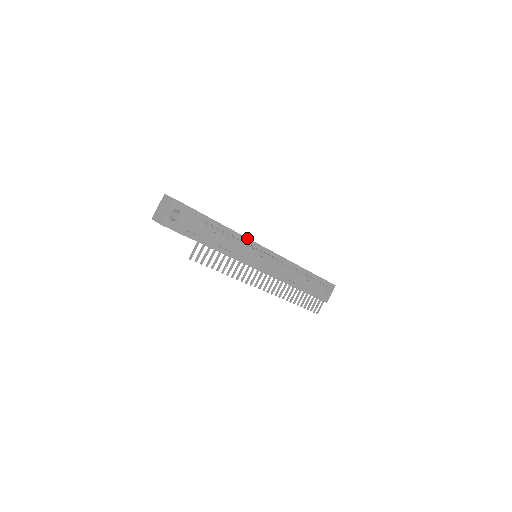
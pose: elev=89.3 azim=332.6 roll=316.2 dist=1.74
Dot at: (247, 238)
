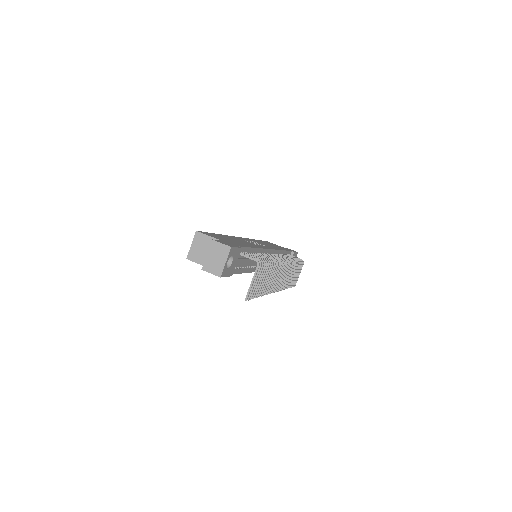
Dot at: (262, 248)
